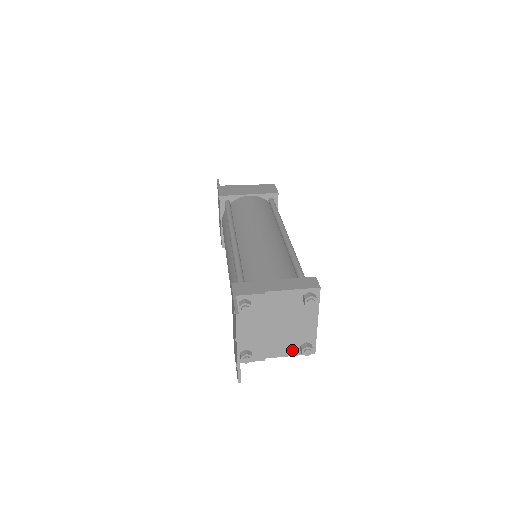
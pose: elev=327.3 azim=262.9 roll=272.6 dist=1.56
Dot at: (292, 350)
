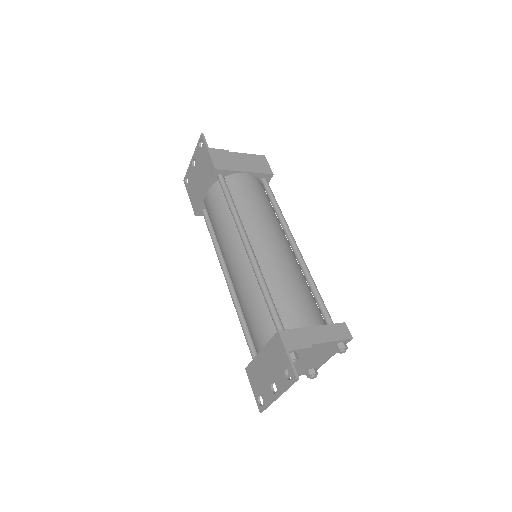
Dot at: (299, 373)
